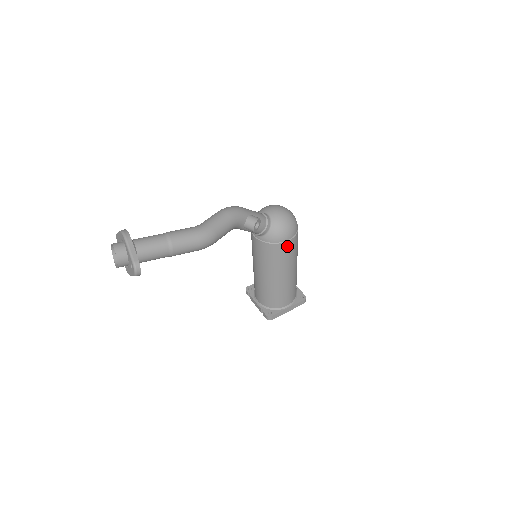
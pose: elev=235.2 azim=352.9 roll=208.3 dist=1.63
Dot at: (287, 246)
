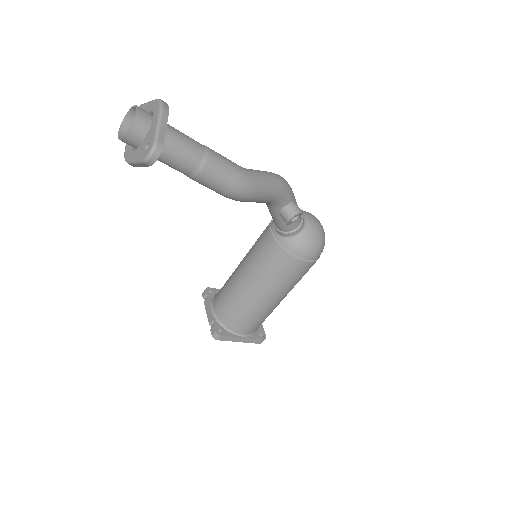
Dot at: (300, 266)
